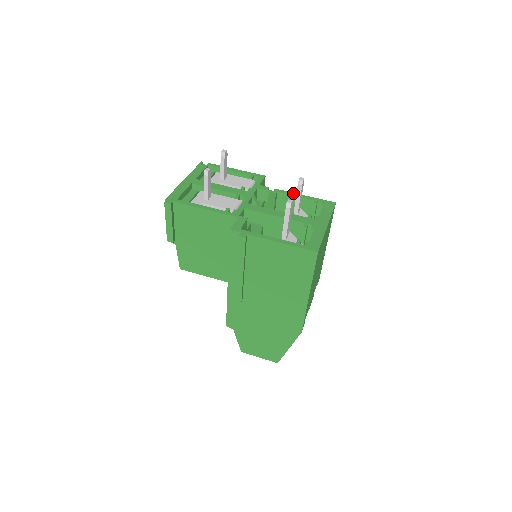
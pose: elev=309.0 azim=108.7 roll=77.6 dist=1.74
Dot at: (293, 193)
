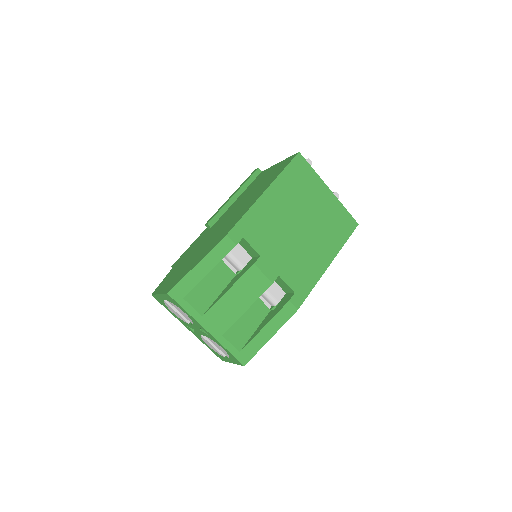
Dot at: occluded
